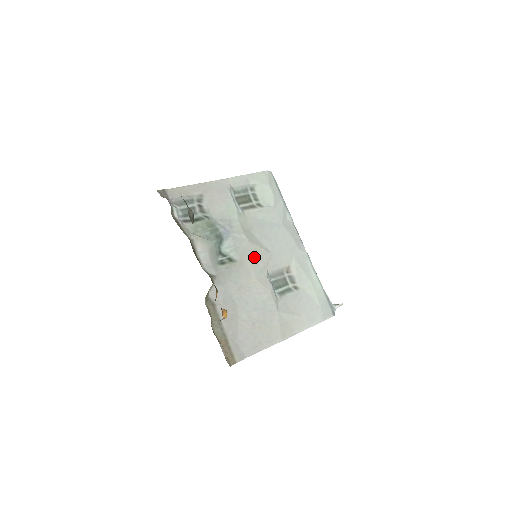
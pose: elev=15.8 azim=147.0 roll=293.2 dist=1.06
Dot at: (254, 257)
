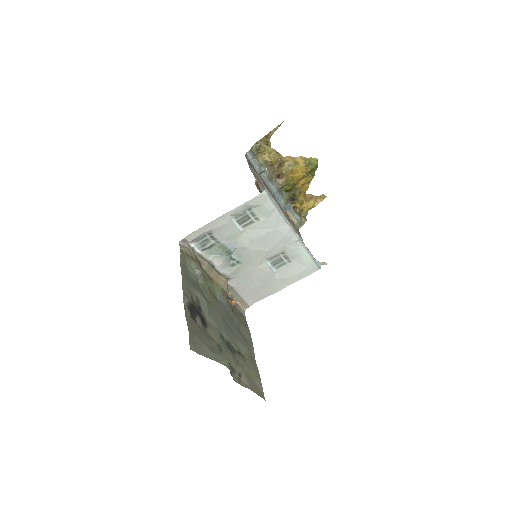
Dot at: (255, 257)
